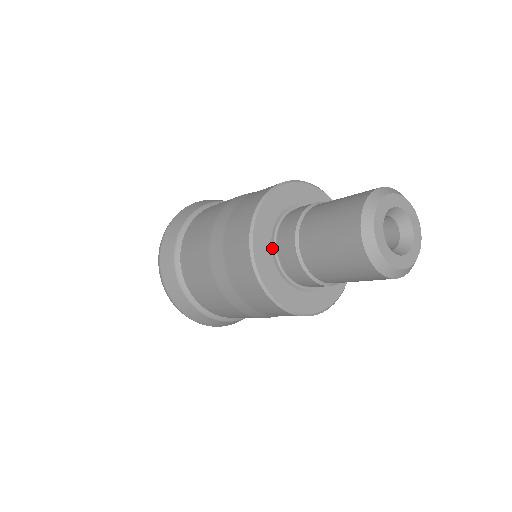
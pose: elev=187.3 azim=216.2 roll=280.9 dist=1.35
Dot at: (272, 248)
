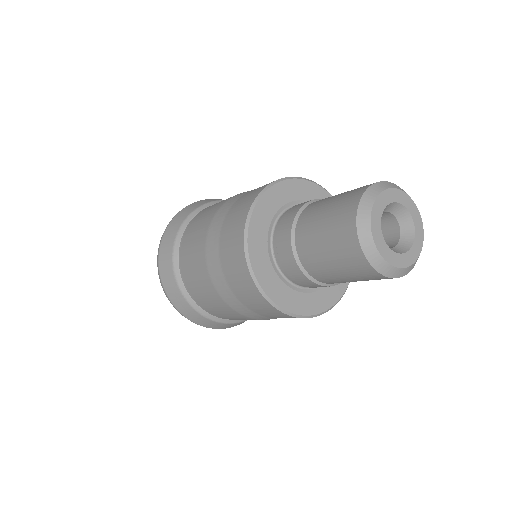
Dot at: (270, 229)
